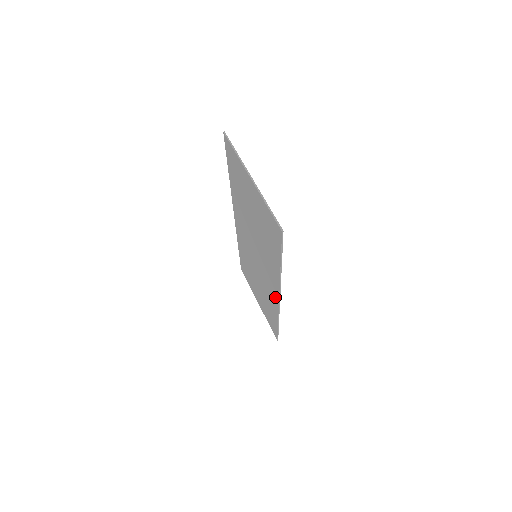
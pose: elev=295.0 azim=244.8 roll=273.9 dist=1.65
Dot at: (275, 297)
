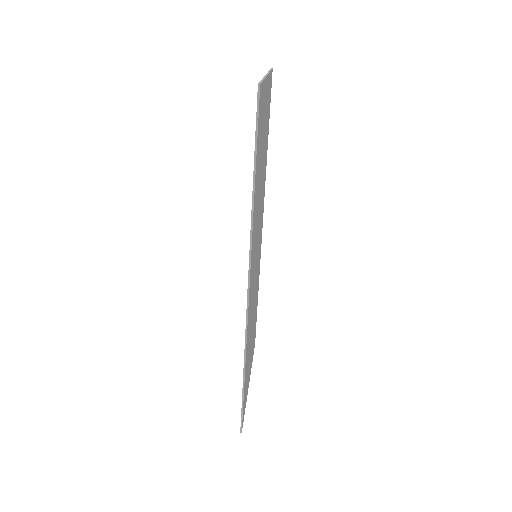
Dot at: occluded
